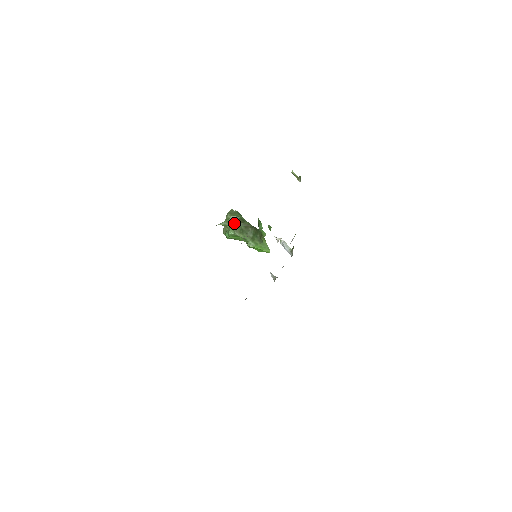
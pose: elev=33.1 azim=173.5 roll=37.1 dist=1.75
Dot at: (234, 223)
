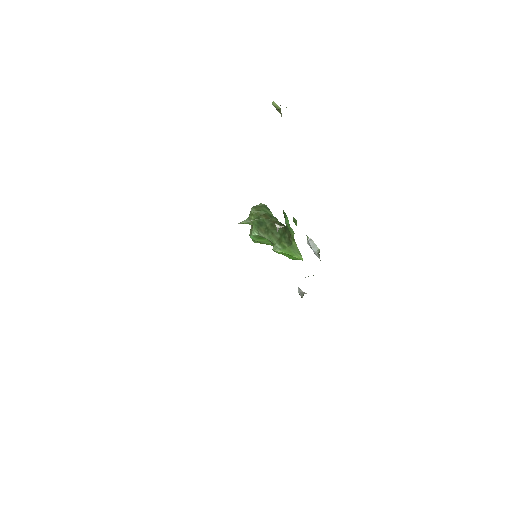
Dot at: (258, 220)
